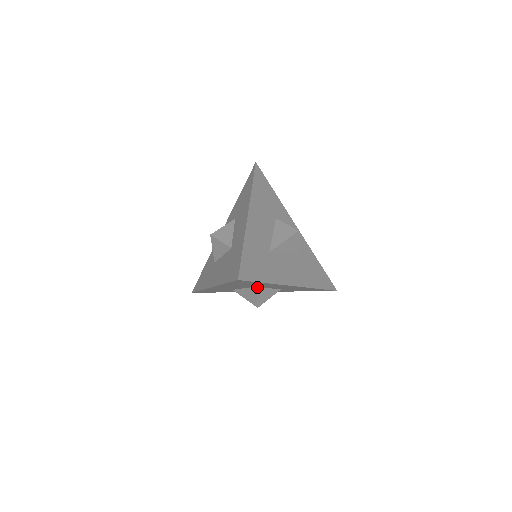
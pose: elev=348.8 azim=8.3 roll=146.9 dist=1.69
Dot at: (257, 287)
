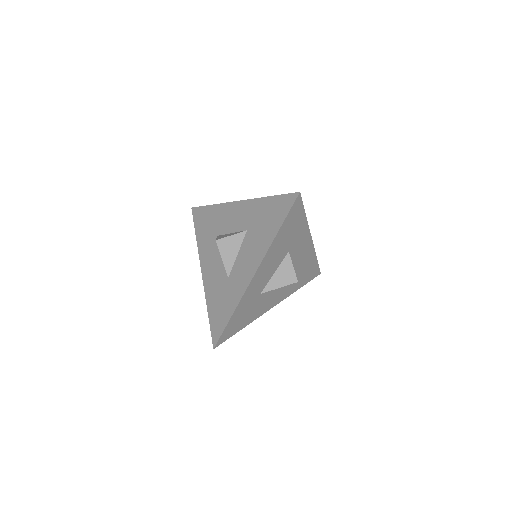
Dot at: (289, 253)
